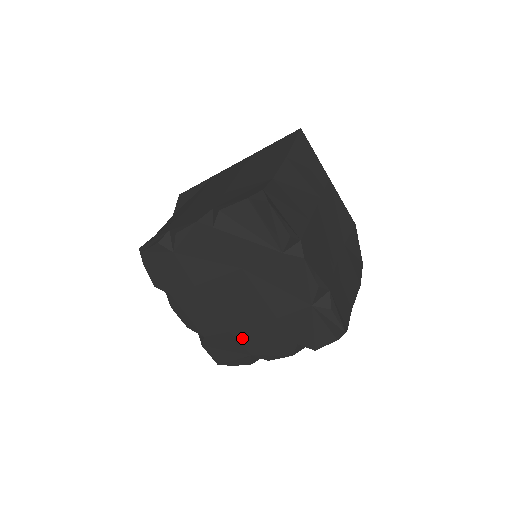
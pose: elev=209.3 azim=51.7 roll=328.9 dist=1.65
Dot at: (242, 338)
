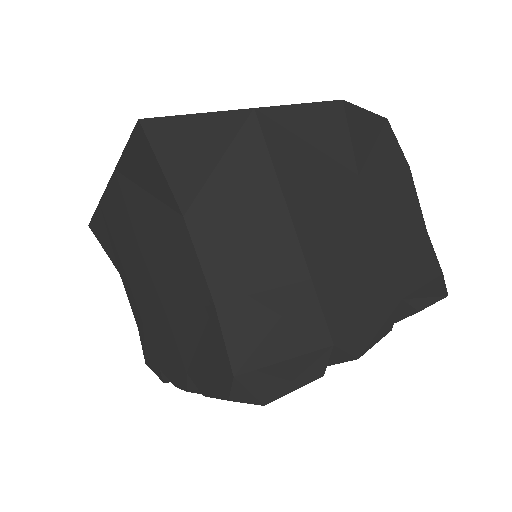
Dot at: occluded
